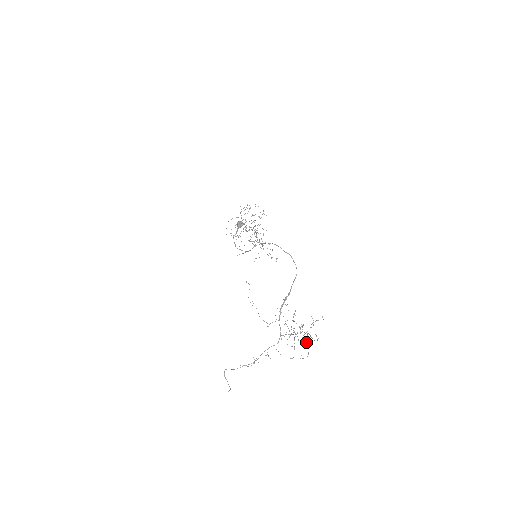
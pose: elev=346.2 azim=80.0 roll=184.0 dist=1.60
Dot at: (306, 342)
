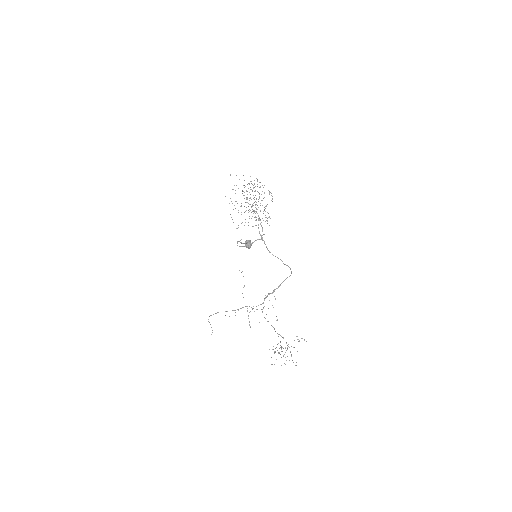
Dot at: occluded
